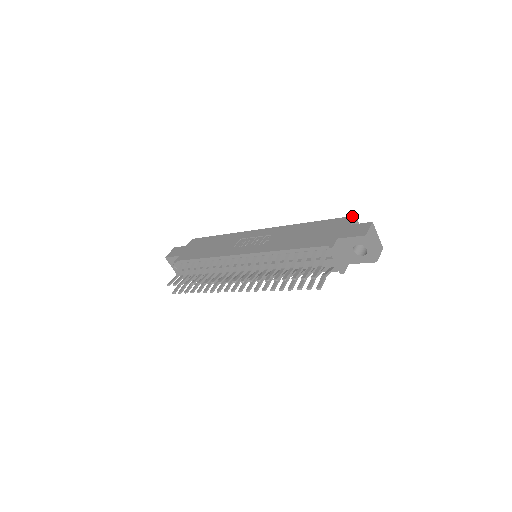
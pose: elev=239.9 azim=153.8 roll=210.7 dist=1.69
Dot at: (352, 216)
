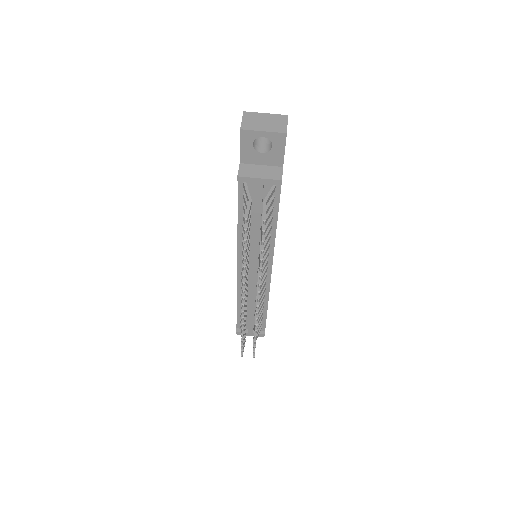
Dot at: occluded
